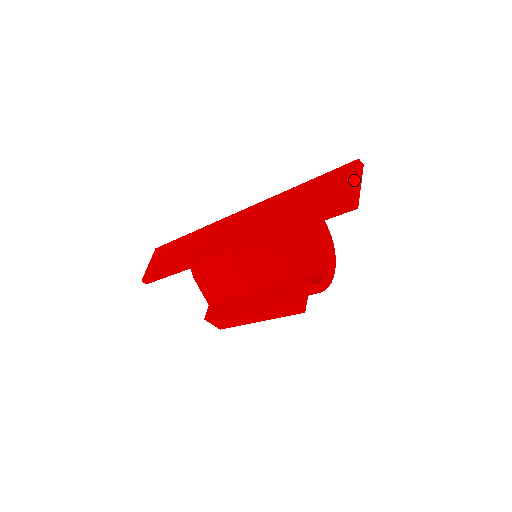
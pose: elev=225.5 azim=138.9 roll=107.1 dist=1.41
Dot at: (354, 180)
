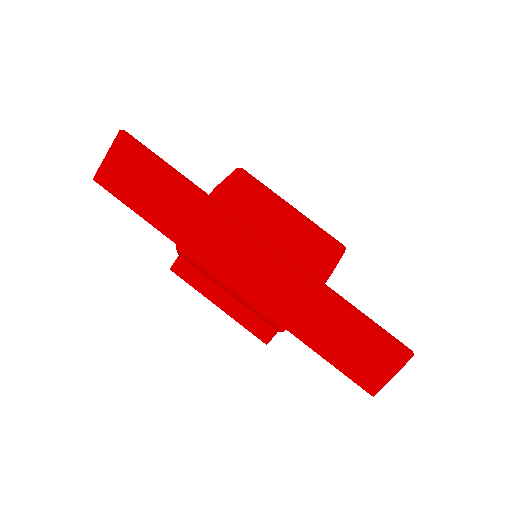
Dot at: (392, 376)
